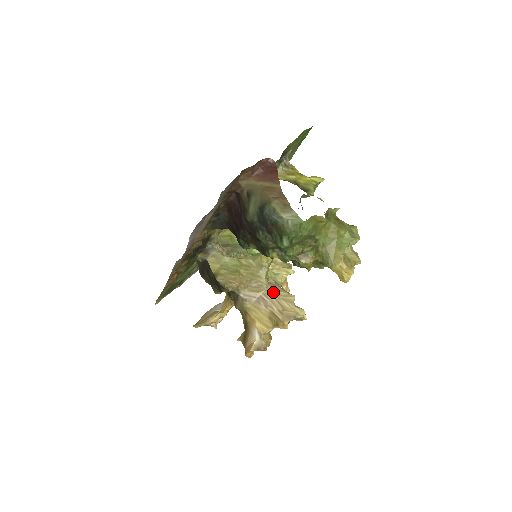
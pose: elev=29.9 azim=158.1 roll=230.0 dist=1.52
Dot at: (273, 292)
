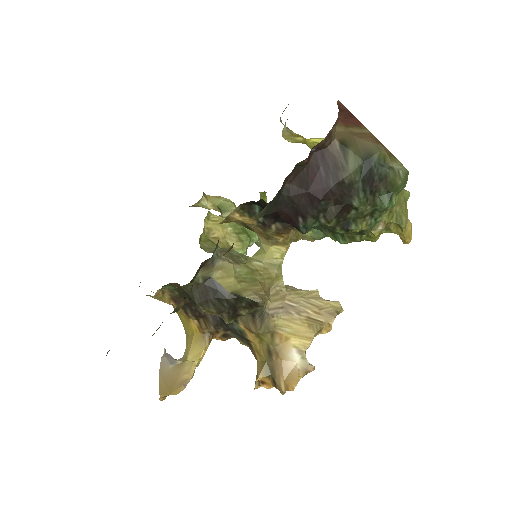
Dot at: (295, 294)
